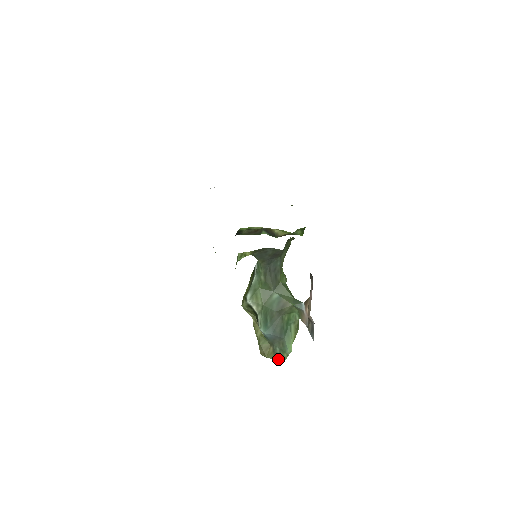
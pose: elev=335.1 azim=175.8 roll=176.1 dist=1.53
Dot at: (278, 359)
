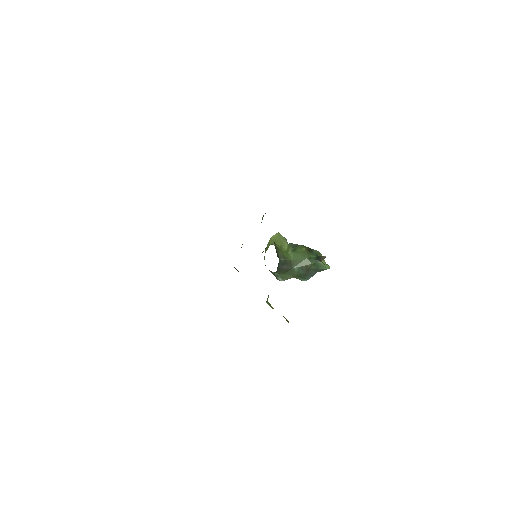
Dot at: occluded
